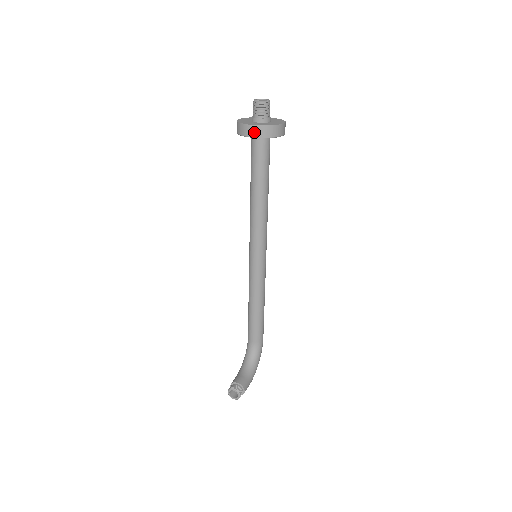
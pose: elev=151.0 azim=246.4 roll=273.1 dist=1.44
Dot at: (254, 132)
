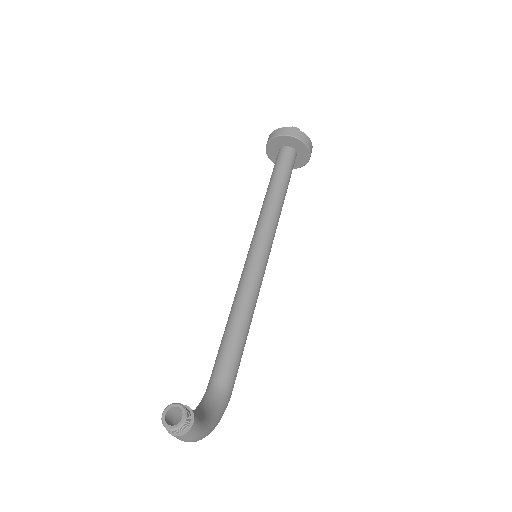
Dot at: (288, 132)
